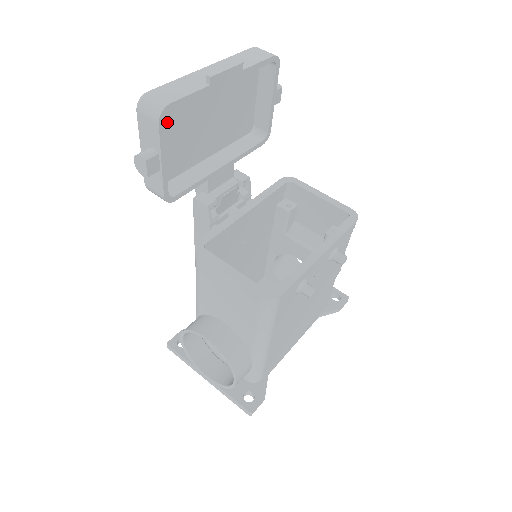
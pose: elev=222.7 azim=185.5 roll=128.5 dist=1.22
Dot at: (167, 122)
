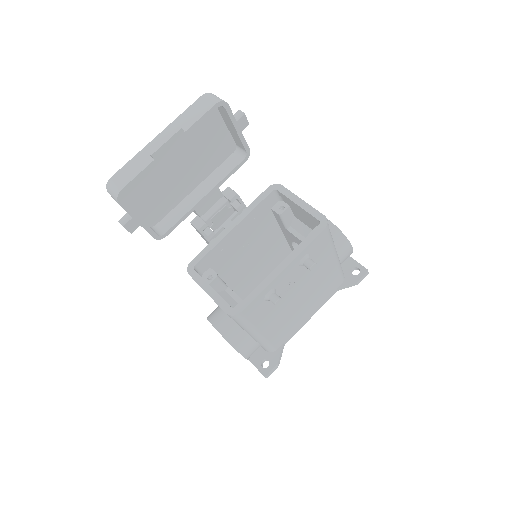
Dot at: (138, 187)
